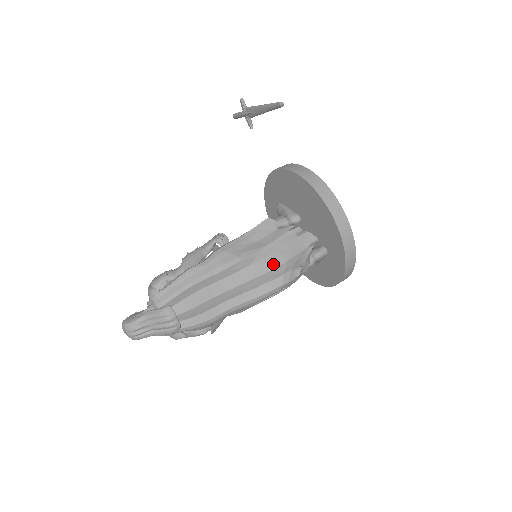
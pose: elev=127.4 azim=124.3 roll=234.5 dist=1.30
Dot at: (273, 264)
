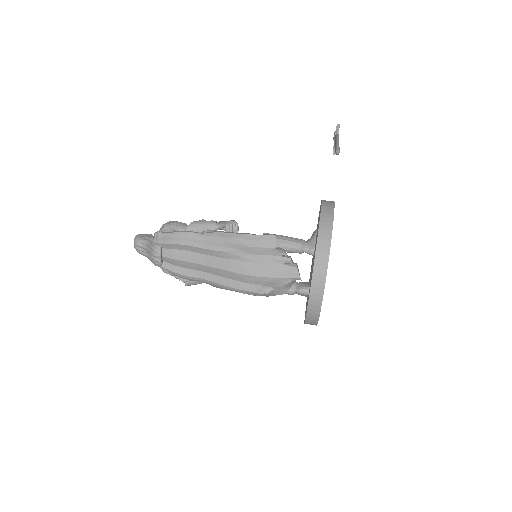
Dot at: (248, 271)
